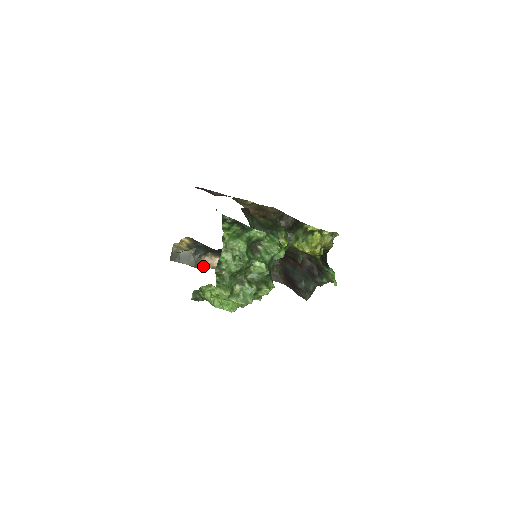
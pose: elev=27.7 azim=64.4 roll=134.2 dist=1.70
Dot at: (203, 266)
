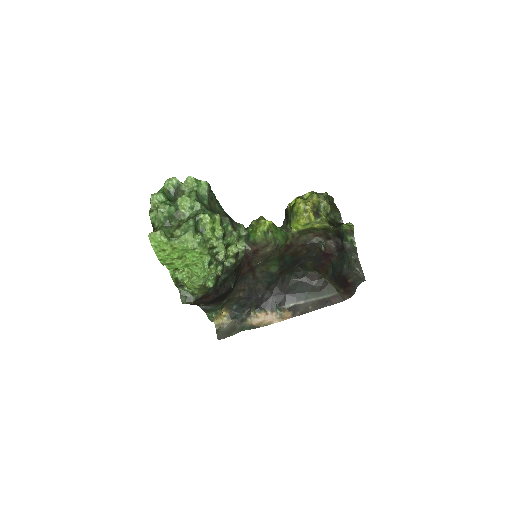
Dot at: (253, 328)
